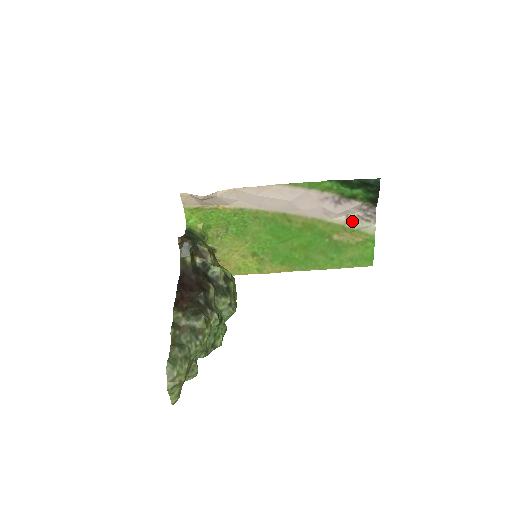
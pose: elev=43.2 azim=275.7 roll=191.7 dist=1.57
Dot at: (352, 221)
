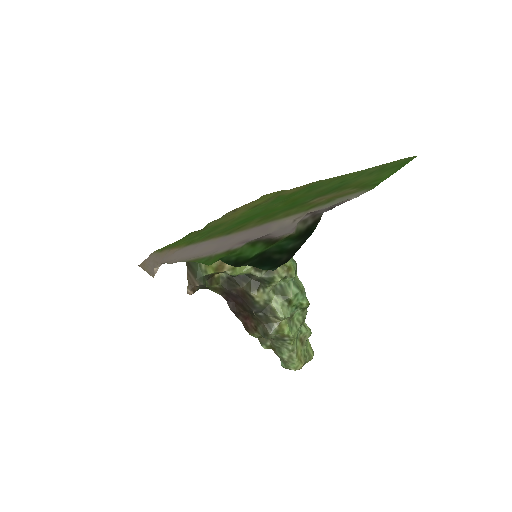
Dot at: occluded
